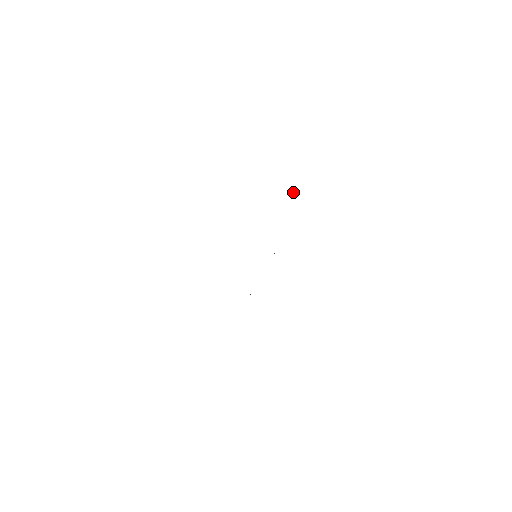
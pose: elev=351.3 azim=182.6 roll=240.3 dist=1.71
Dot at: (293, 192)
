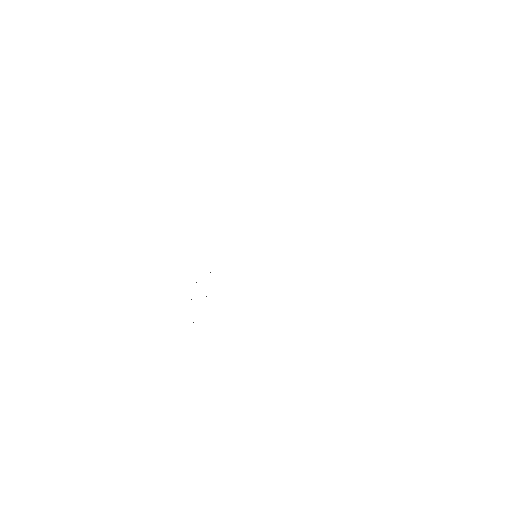
Dot at: occluded
